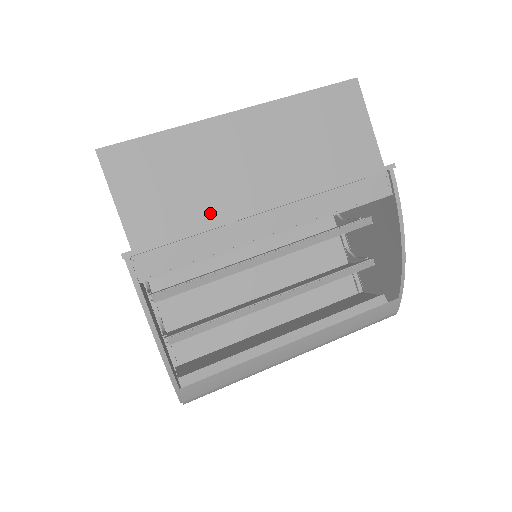
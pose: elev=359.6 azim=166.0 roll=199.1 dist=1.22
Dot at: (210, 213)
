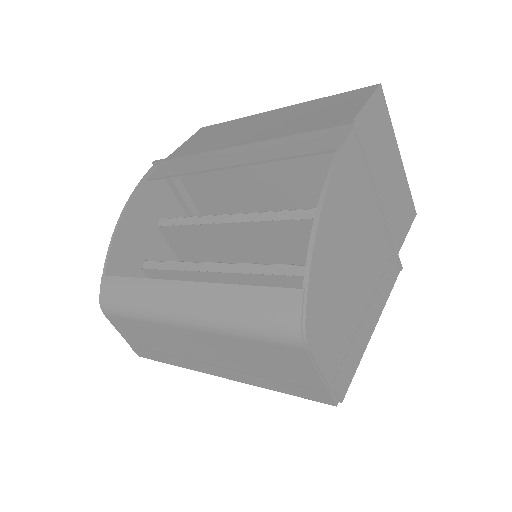
Dot at: occluded
